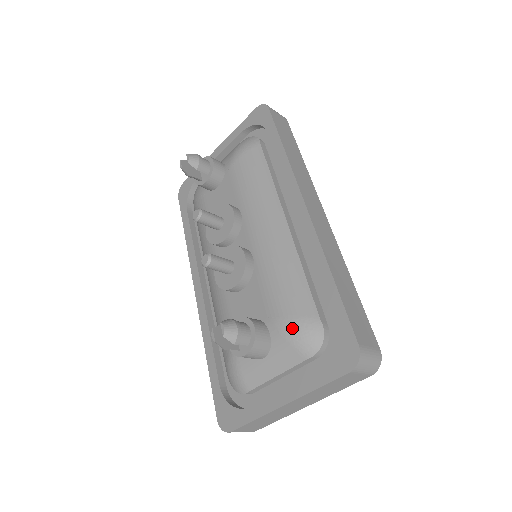
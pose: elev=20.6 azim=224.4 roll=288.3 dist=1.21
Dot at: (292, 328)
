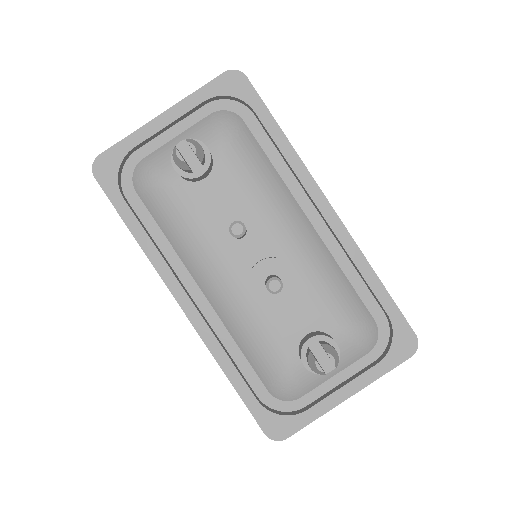
Dot at: (358, 333)
